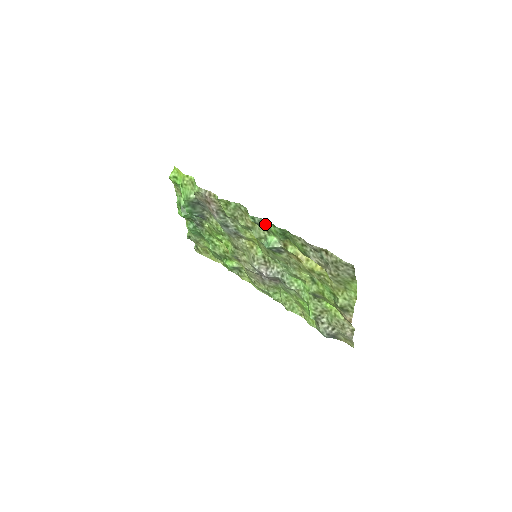
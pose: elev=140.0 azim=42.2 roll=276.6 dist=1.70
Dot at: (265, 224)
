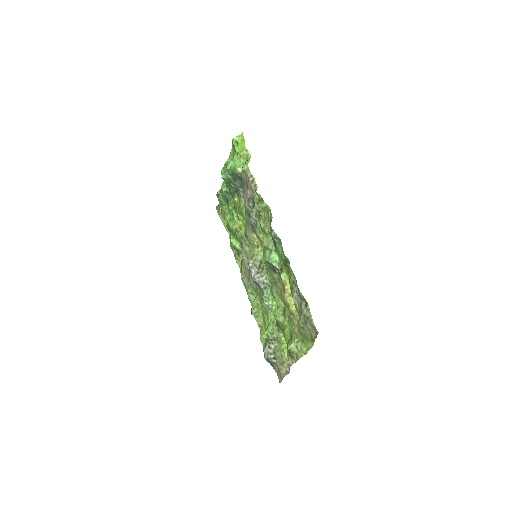
Dot at: (277, 242)
